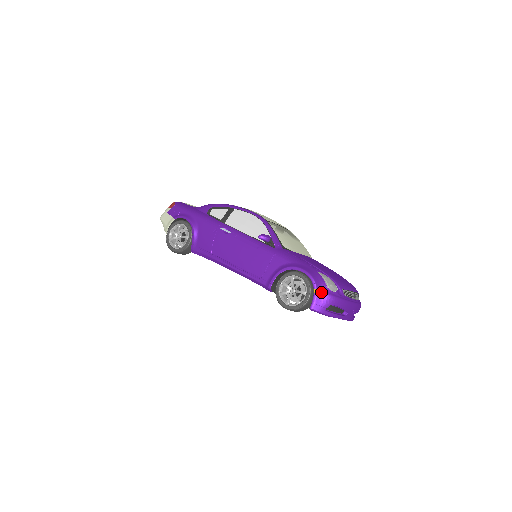
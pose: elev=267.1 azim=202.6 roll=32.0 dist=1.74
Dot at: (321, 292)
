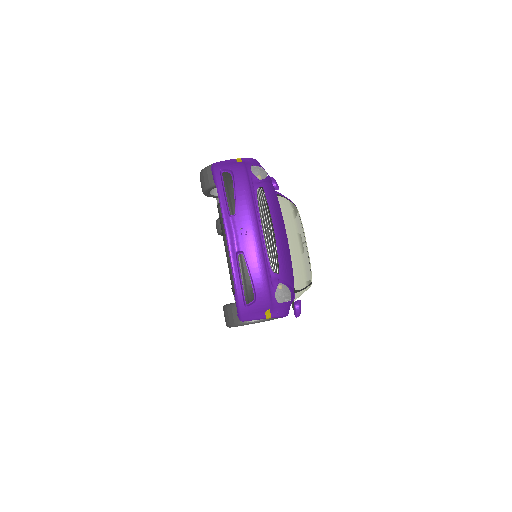
Dot at: (241, 161)
